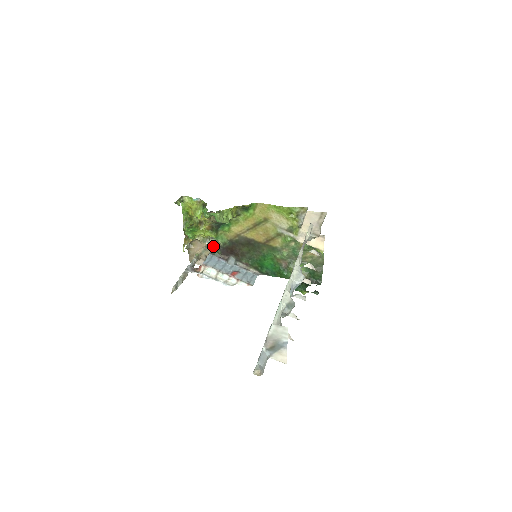
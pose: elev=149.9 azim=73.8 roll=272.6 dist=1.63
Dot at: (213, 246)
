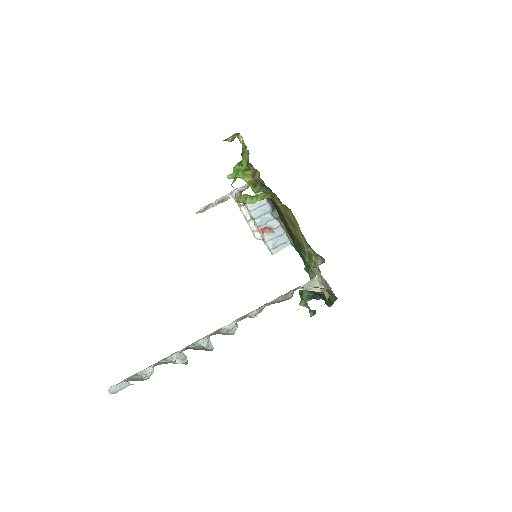
Dot at: occluded
